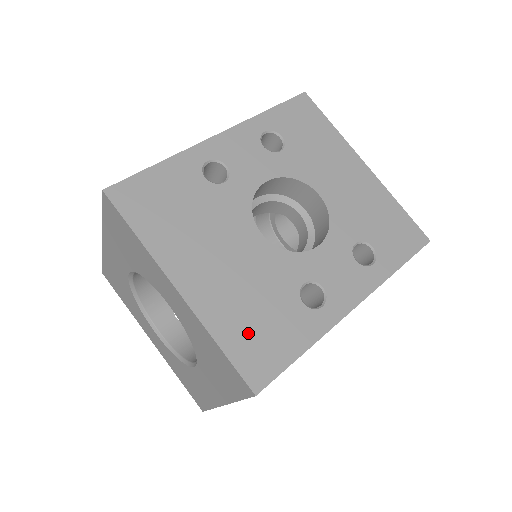
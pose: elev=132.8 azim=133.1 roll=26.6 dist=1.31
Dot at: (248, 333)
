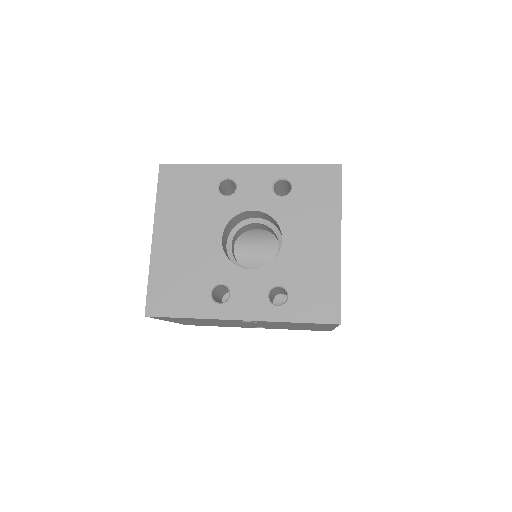
Dot at: (167, 285)
